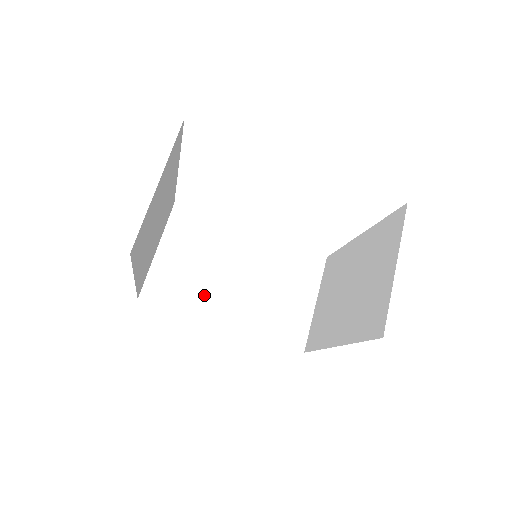
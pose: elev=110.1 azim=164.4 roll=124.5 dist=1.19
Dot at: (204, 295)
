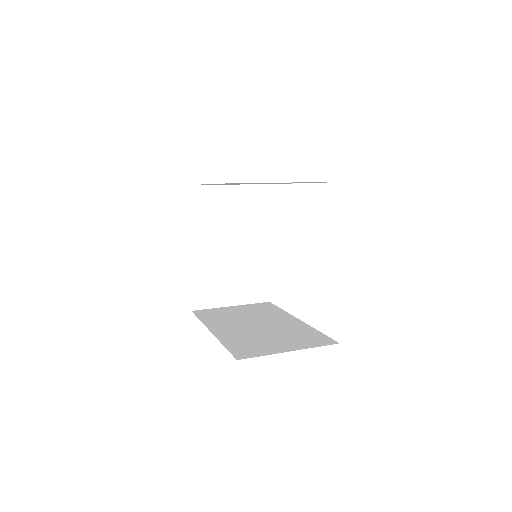
Dot at: (224, 322)
